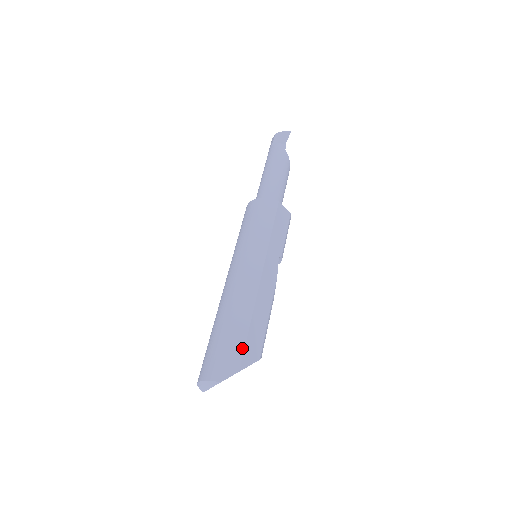
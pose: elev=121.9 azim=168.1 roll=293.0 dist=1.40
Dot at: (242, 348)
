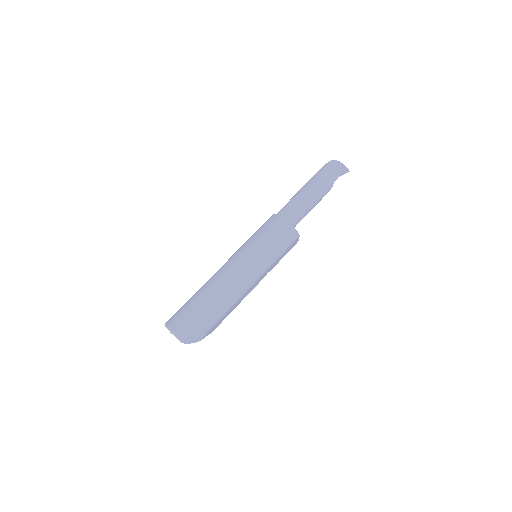
Dot at: (210, 329)
